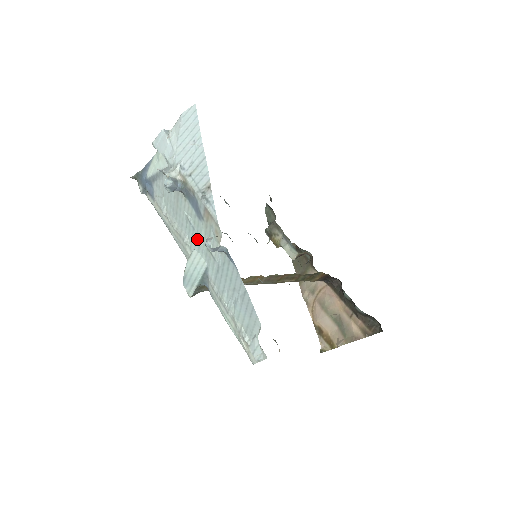
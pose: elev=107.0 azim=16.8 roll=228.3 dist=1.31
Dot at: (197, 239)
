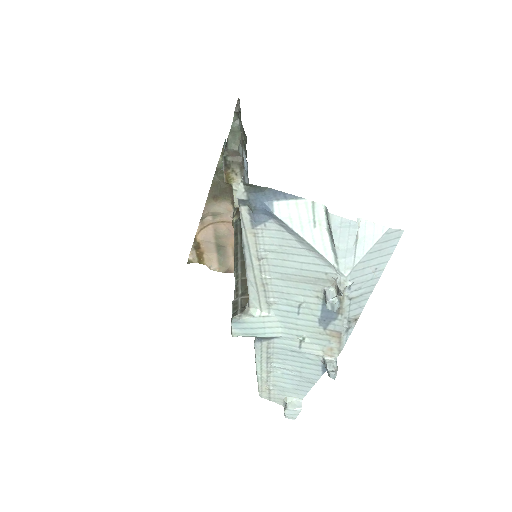
Dot at: (292, 320)
